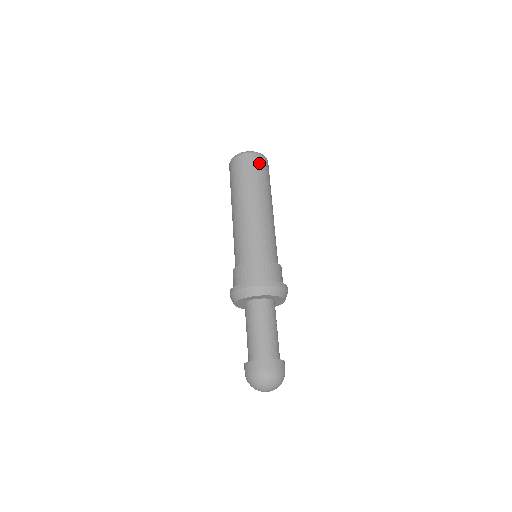
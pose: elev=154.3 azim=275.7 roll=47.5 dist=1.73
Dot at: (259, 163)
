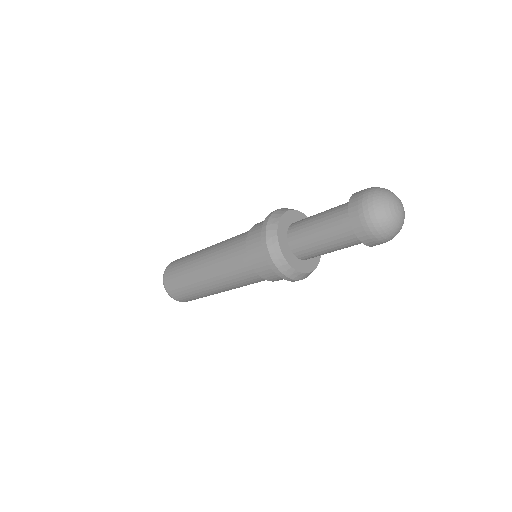
Dot at: occluded
